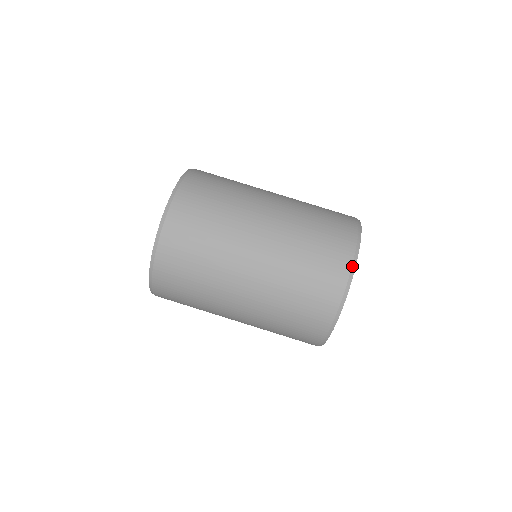
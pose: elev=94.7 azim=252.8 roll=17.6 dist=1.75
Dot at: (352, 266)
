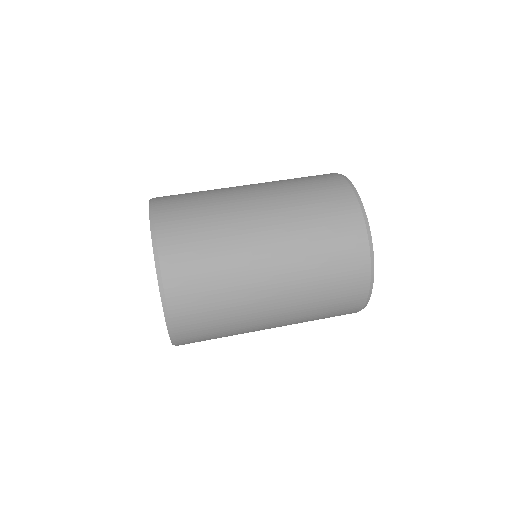
Dot at: (360, 206)
